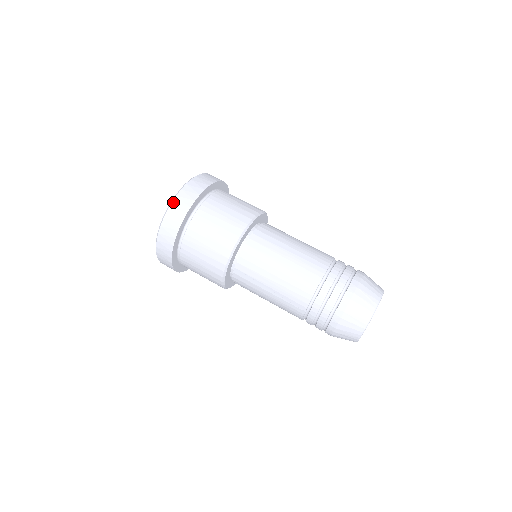
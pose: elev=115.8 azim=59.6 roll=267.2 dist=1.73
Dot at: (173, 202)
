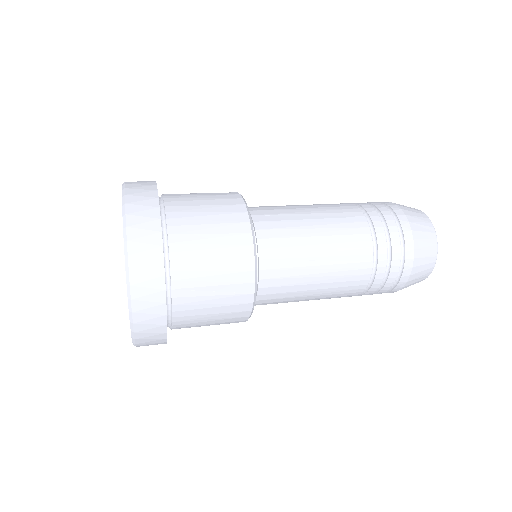
Dot at: occluded
